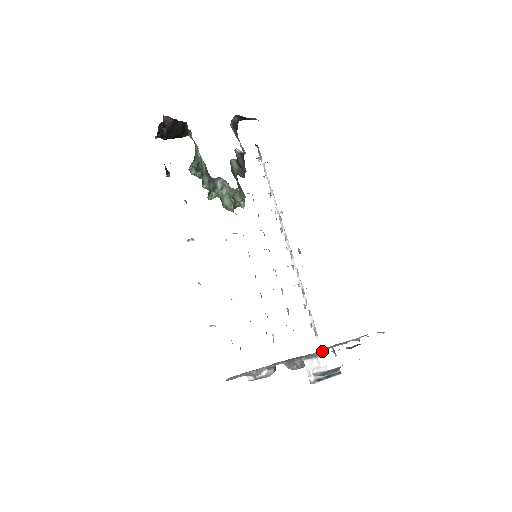
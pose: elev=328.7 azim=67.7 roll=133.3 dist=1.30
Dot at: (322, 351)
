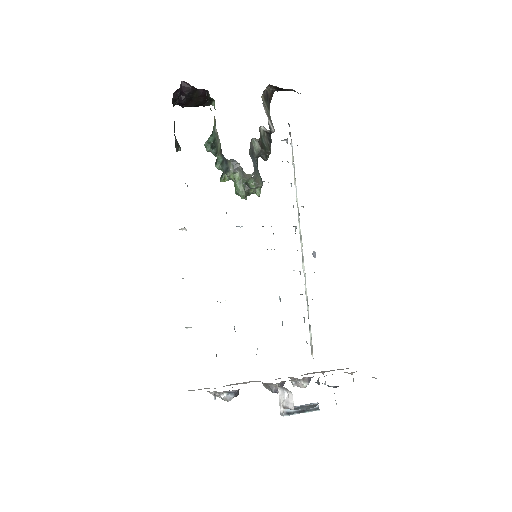
Dot at: (307, 378)
